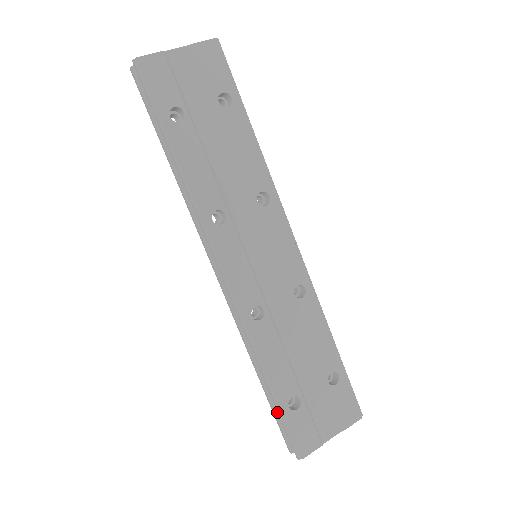
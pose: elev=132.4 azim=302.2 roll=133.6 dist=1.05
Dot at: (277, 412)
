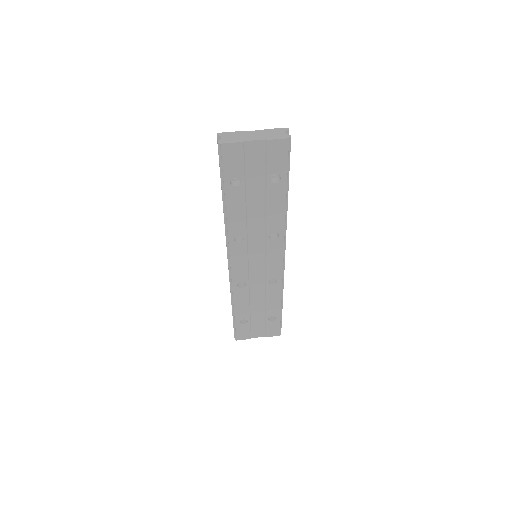
Dot at: occluded
